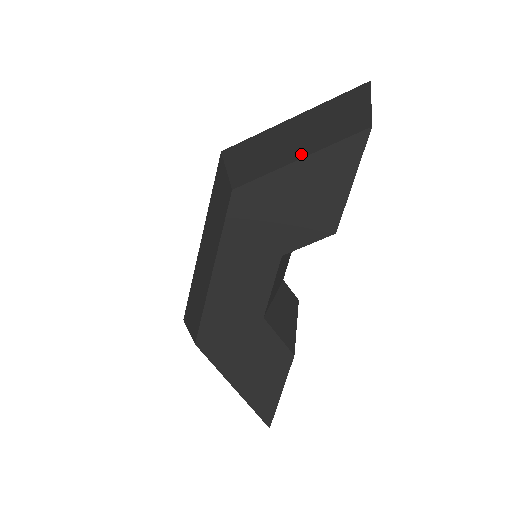
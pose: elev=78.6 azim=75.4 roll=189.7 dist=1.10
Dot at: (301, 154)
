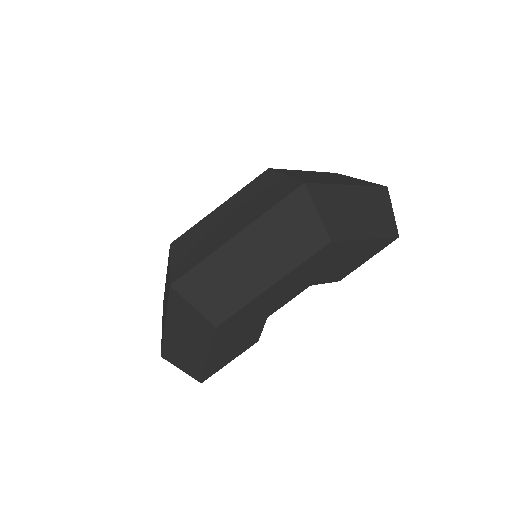
Dot at: (367, 234)
